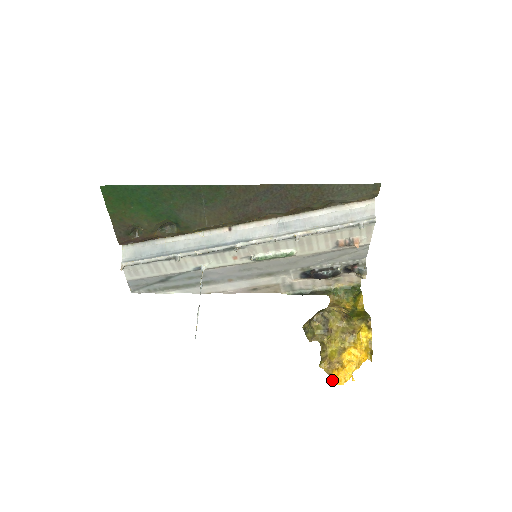
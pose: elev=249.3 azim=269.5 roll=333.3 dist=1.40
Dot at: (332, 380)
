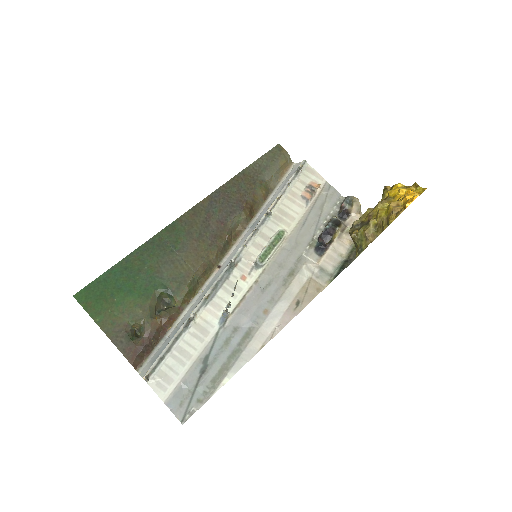
Dot at: (406, 204)
